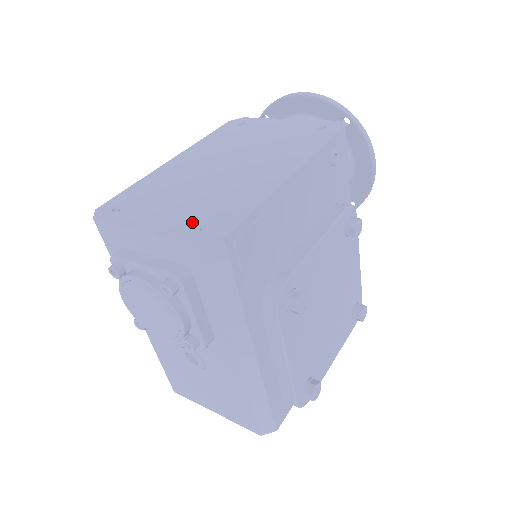
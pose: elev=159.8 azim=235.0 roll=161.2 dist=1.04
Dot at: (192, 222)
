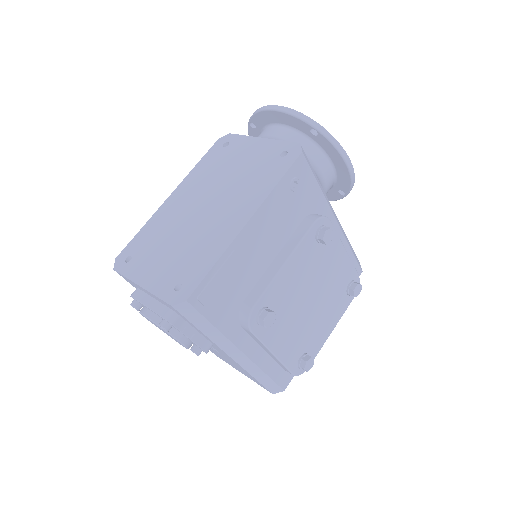
Dot at: (171, 280)
